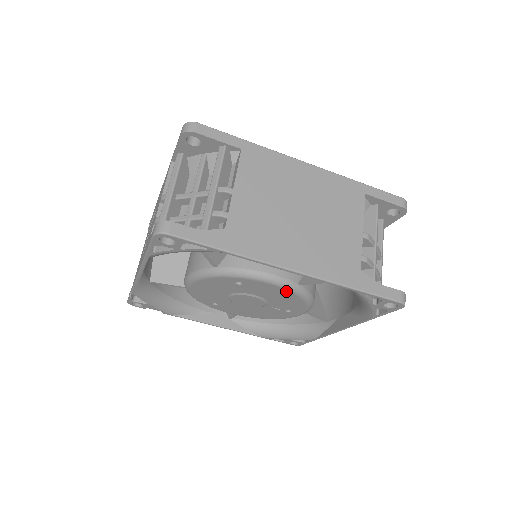
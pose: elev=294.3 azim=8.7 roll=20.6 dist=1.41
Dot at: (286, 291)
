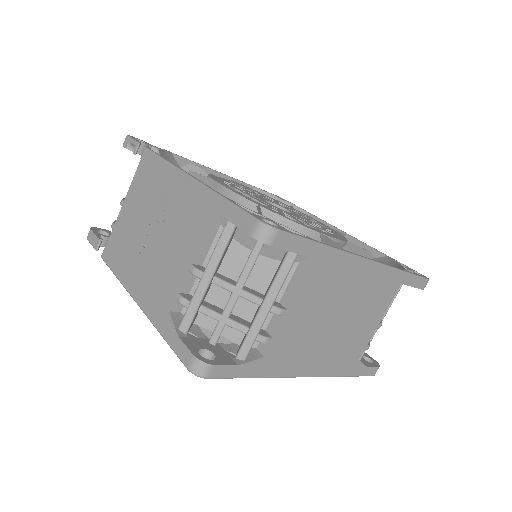
Dot at: occluded
